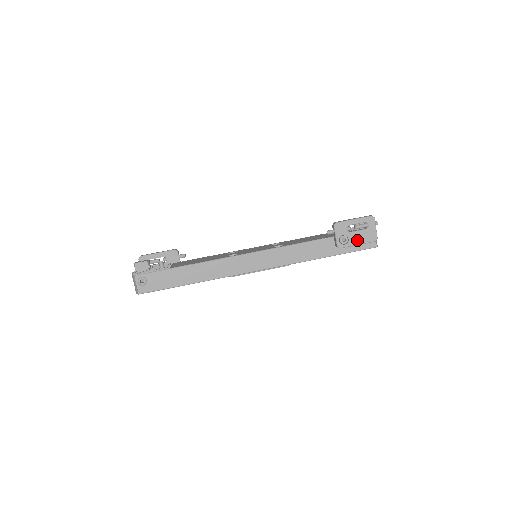
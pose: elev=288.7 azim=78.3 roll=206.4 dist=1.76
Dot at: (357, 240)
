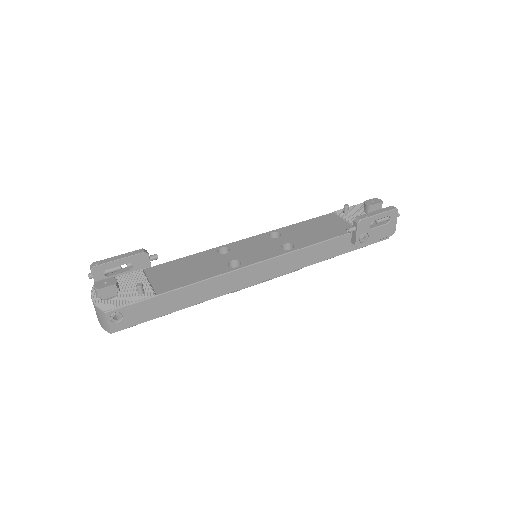
Dot at: (376, 236)
